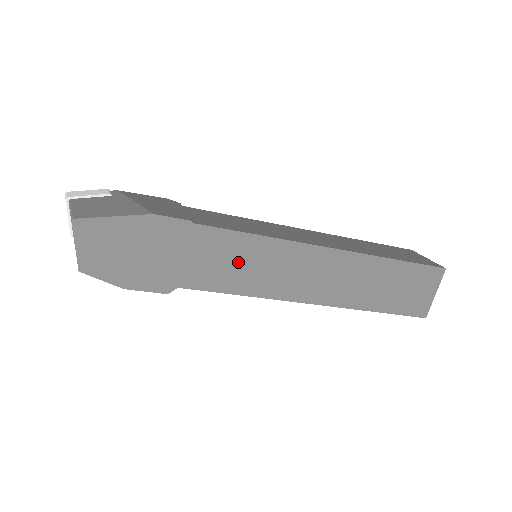
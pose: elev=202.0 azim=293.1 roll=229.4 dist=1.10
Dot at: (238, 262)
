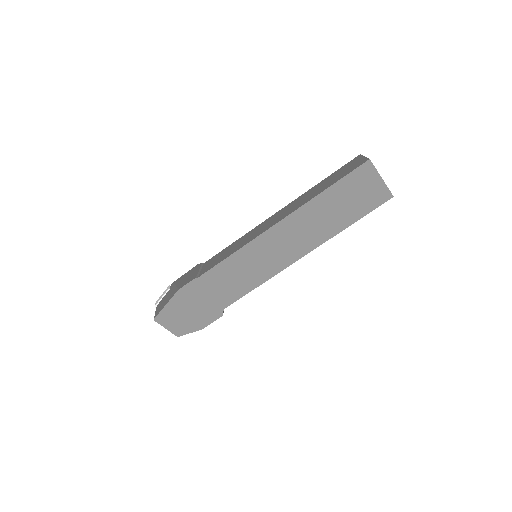
Dot at: (237, 274)
